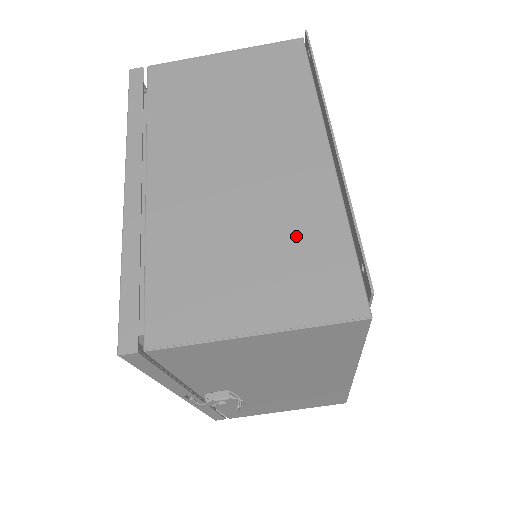
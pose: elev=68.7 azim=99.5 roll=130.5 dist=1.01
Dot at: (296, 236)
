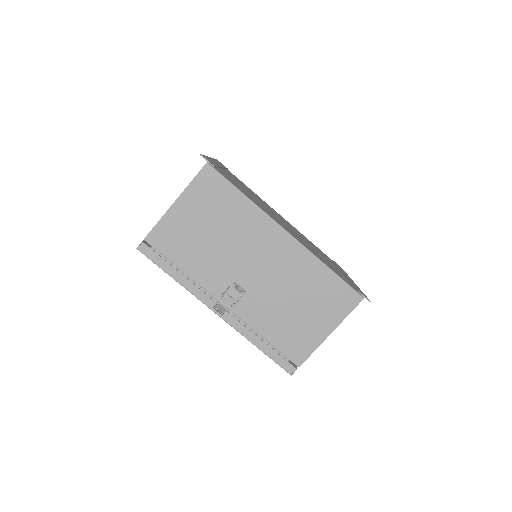
Dot at: occluded
